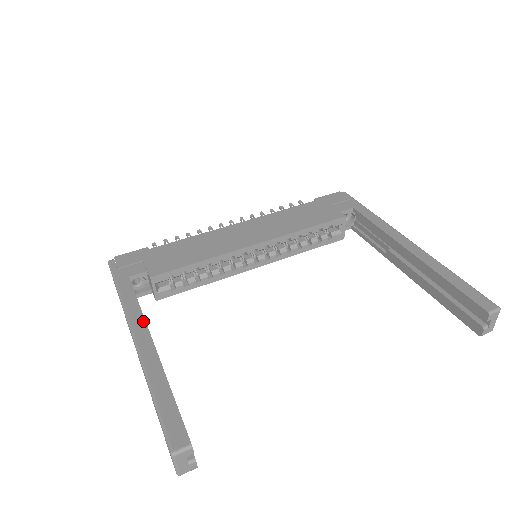
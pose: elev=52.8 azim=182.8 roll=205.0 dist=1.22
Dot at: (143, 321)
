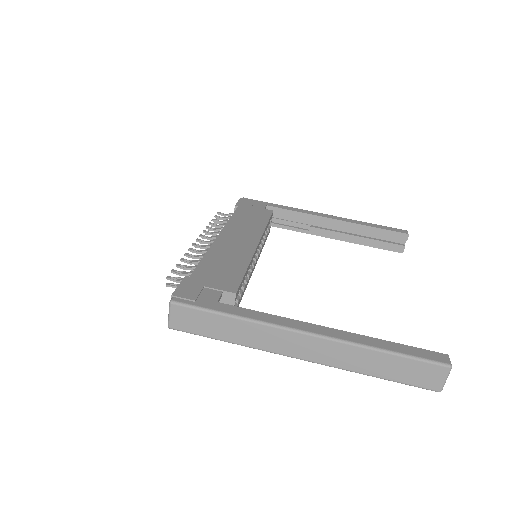
Dot at: (294, 320)
